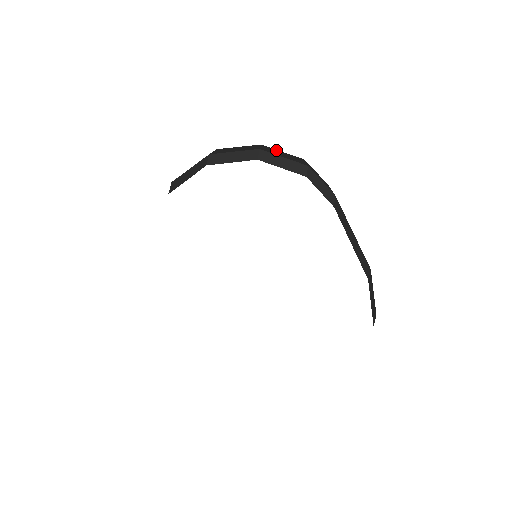
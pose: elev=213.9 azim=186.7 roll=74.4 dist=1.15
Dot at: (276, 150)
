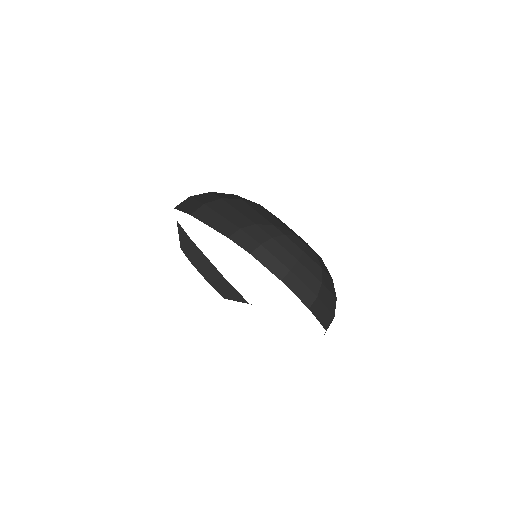
Dot at: (326, 290)
